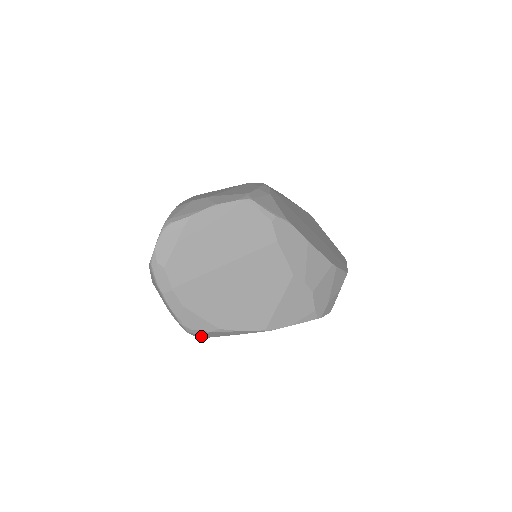
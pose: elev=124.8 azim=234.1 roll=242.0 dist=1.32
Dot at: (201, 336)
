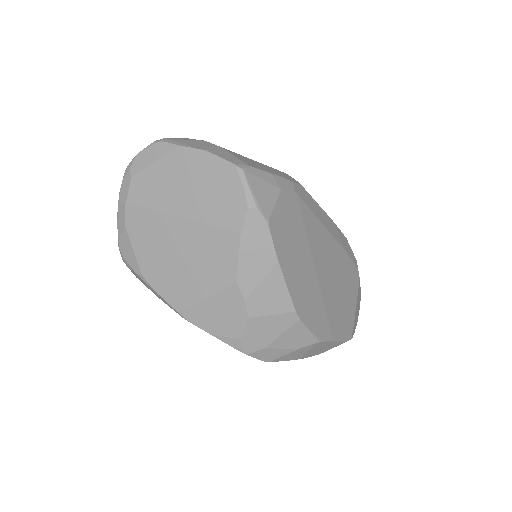
Dot at: occluded
